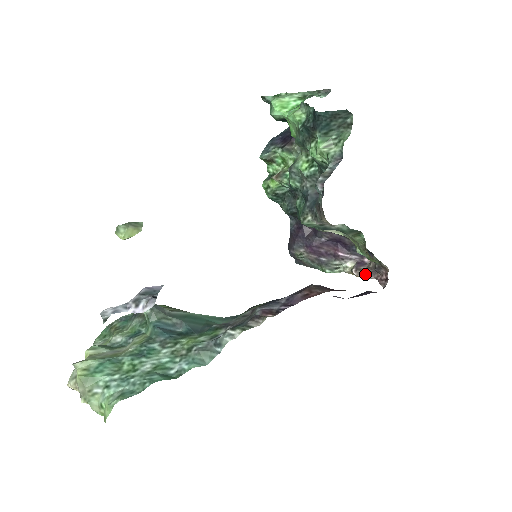
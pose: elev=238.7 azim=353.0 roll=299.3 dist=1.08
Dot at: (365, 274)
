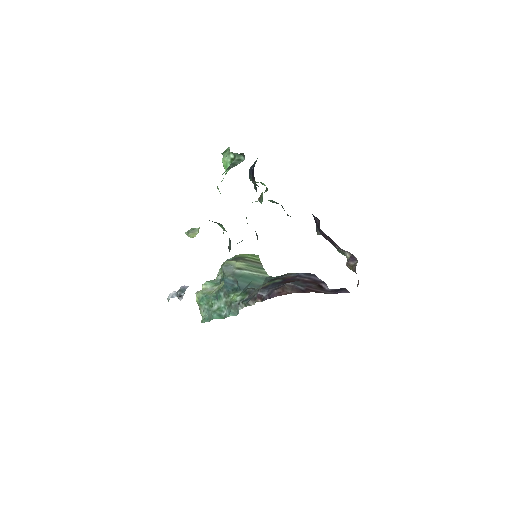
Dot at: (352, 270)
